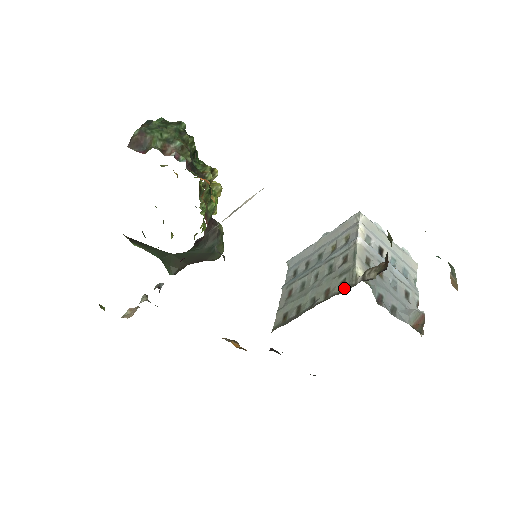
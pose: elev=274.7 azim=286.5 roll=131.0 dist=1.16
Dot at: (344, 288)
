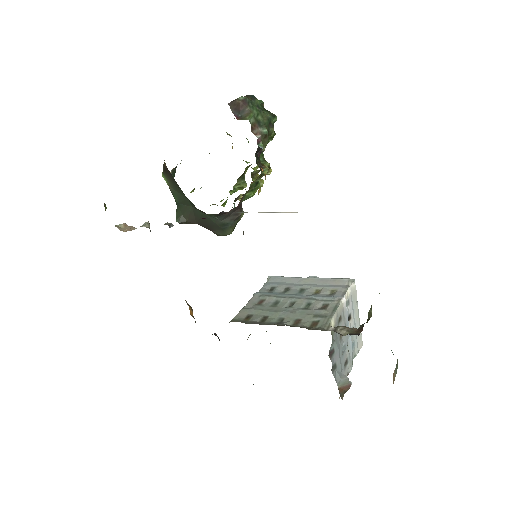
Dot at: (315, 327)
